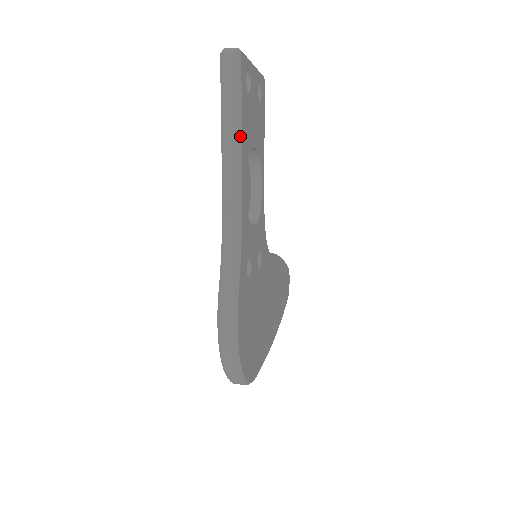
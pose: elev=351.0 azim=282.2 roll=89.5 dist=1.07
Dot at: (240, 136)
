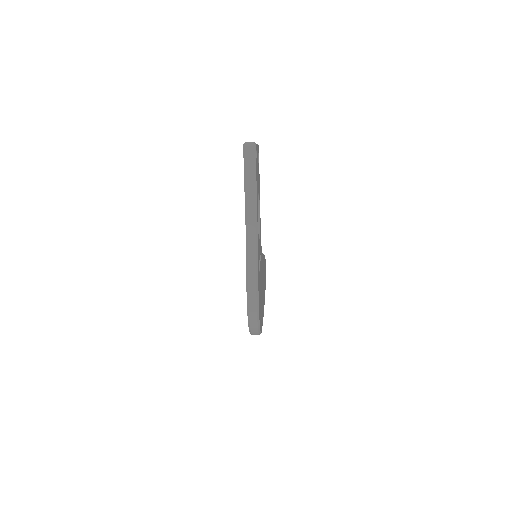
Dot at: (256, 191)
